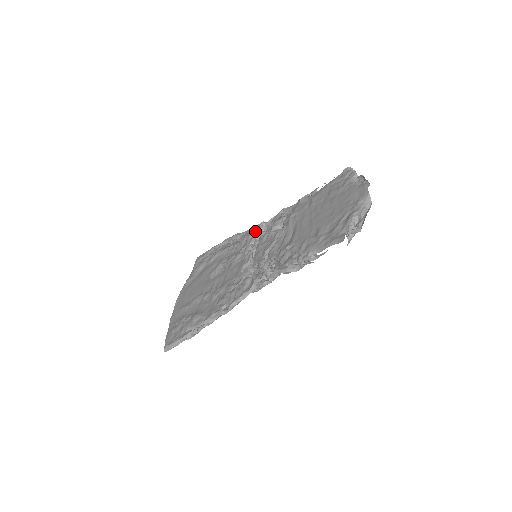
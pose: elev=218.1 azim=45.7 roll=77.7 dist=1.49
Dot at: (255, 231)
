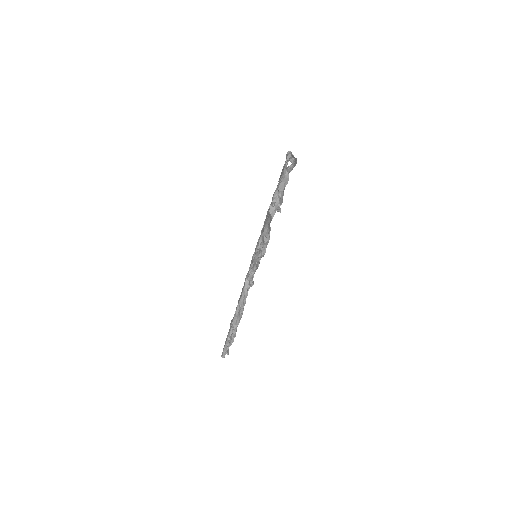
Dot at: occluded
